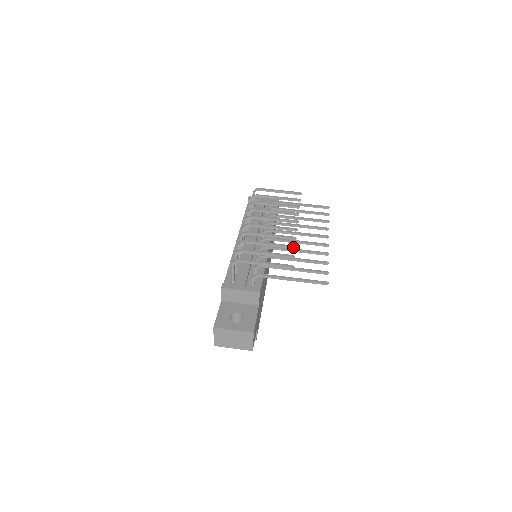
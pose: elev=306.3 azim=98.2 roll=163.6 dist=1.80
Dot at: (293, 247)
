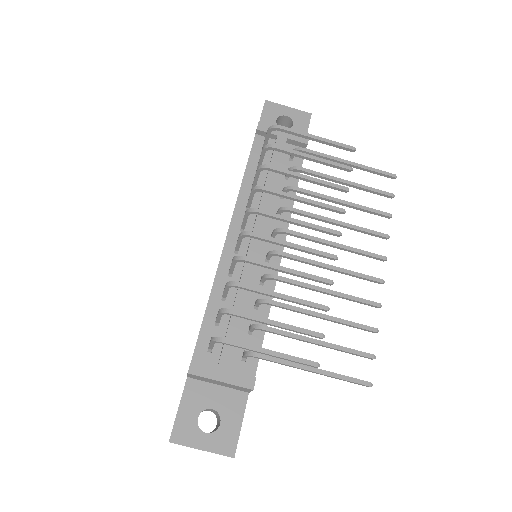
Dot at: (325, 310)
